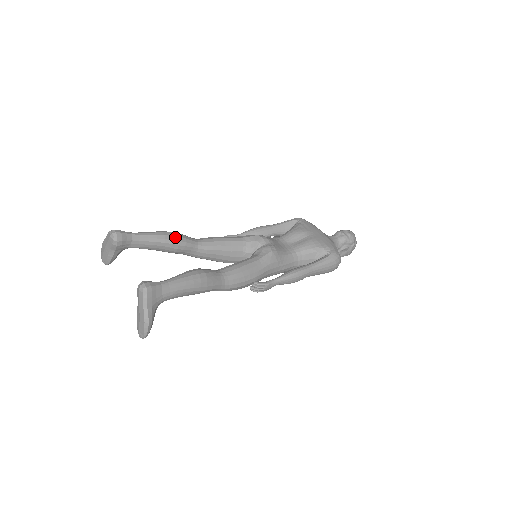
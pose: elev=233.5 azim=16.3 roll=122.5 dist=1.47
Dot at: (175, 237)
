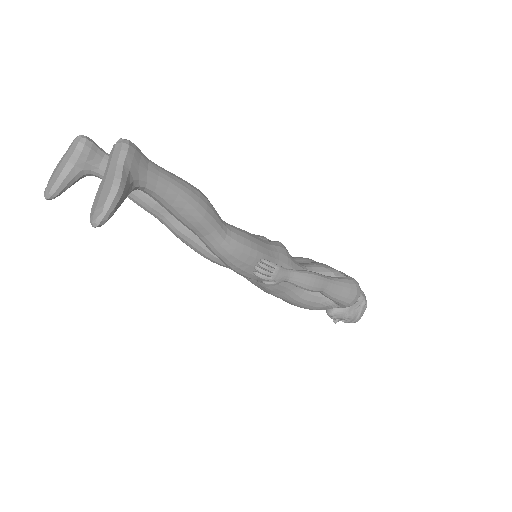
Dot at: occluded
